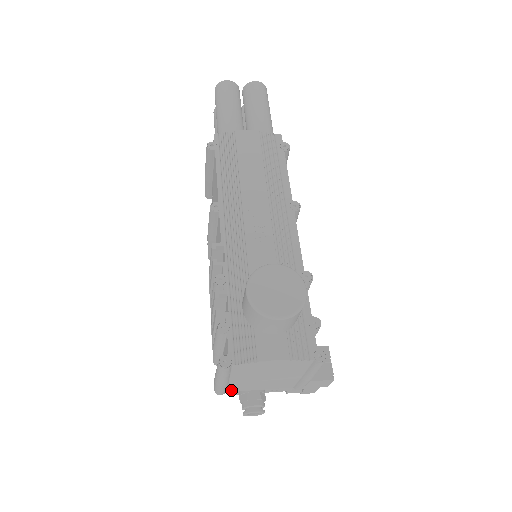
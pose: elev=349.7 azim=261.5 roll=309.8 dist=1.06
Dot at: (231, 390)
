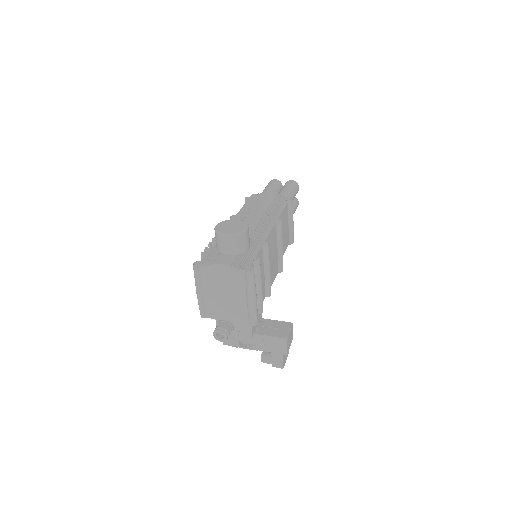
Dot at: (209, 314)
